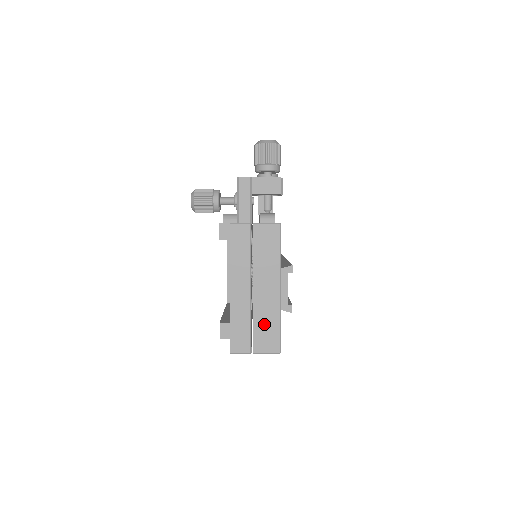
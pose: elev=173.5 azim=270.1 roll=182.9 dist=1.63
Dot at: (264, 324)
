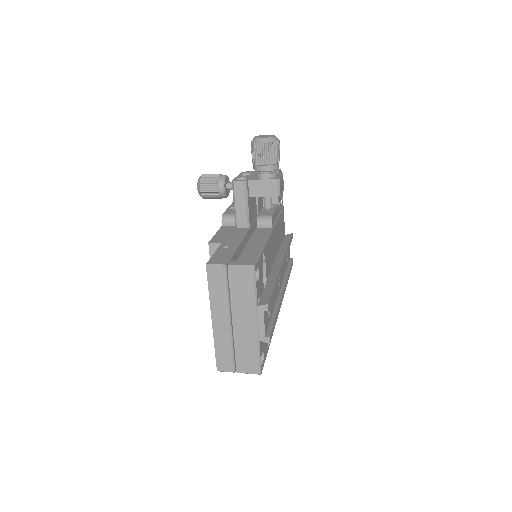
Dot at: (244, 351)
